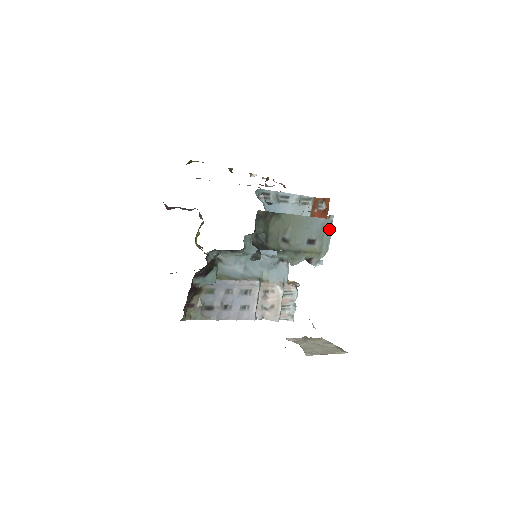
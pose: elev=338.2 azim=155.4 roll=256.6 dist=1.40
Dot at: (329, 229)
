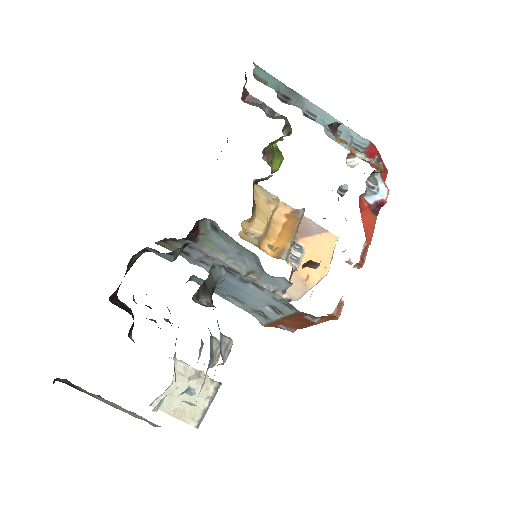
Dot at: (156, 425)
